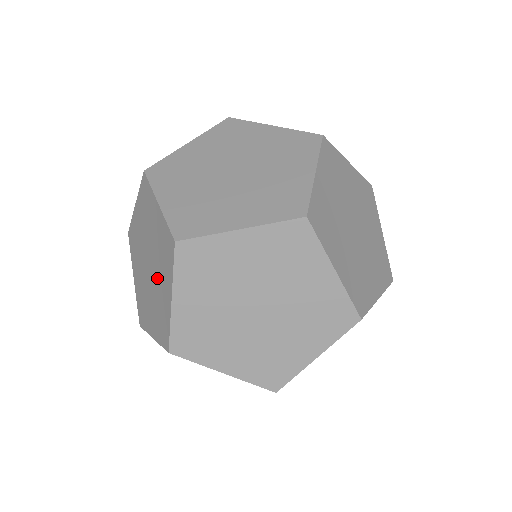
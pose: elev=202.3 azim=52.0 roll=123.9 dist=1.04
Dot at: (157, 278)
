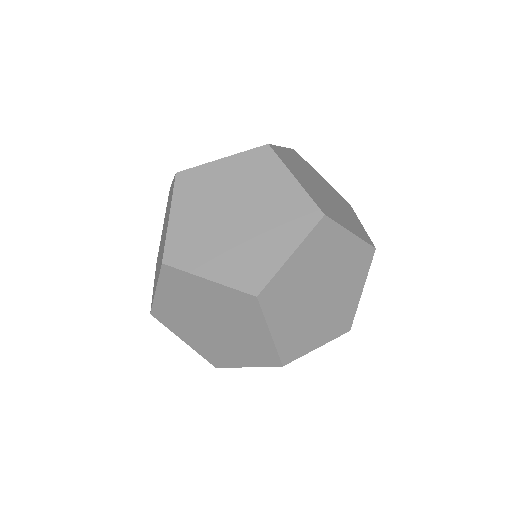
Dot at: (258, 231)
